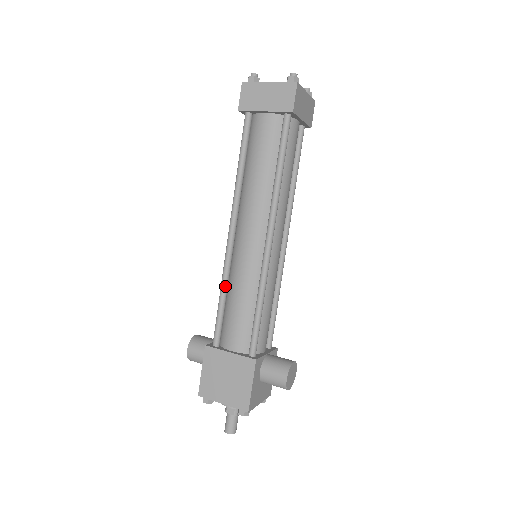
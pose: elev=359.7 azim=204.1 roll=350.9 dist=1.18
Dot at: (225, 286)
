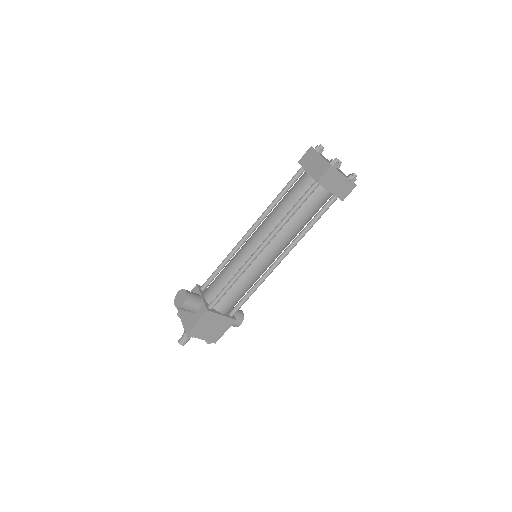
Dot at: (238, 279)
